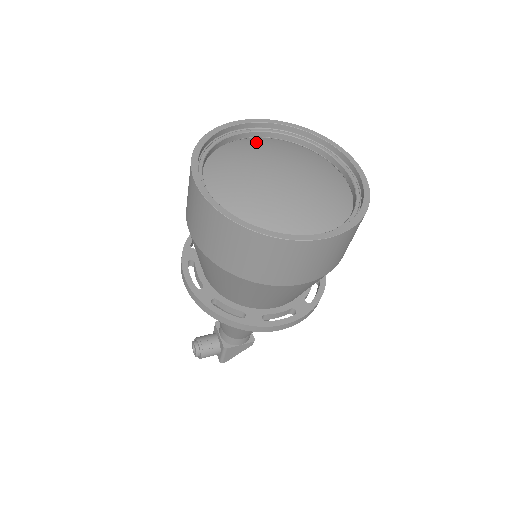
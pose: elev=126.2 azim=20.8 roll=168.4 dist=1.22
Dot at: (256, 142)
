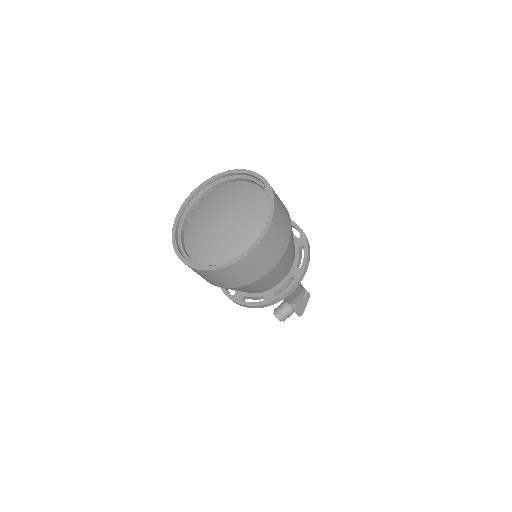
Dot at: (206, 200)
